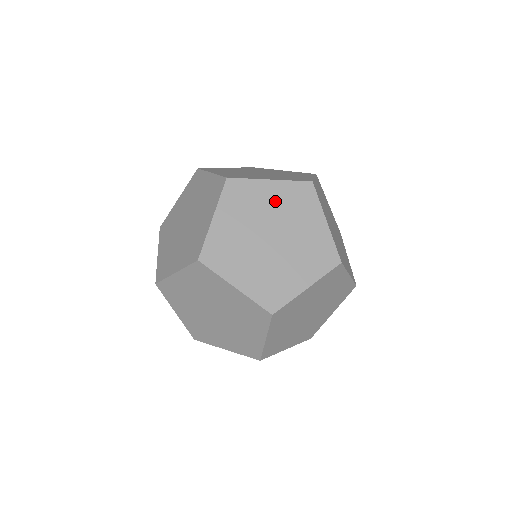
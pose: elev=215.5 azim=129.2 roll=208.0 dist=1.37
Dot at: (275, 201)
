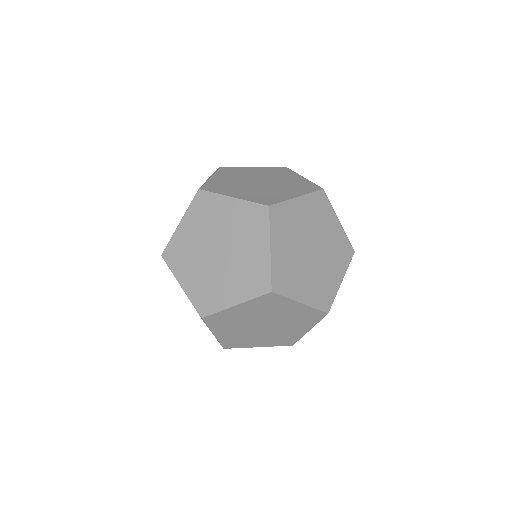
Dot at: (290, 313)
